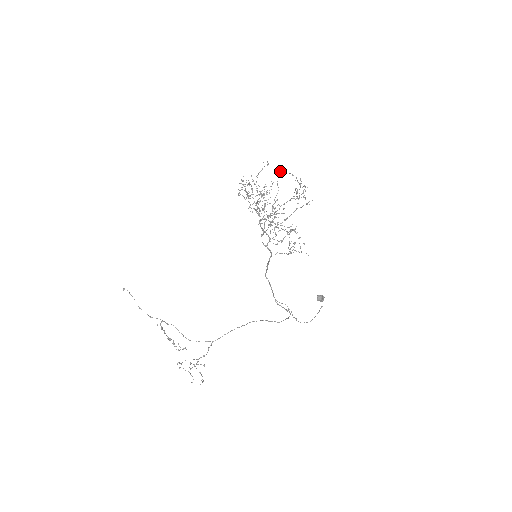
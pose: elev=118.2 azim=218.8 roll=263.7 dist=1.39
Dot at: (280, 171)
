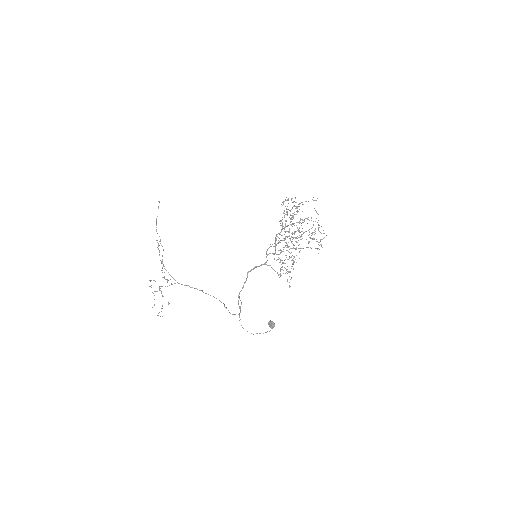
Dot at: (314, 208)
